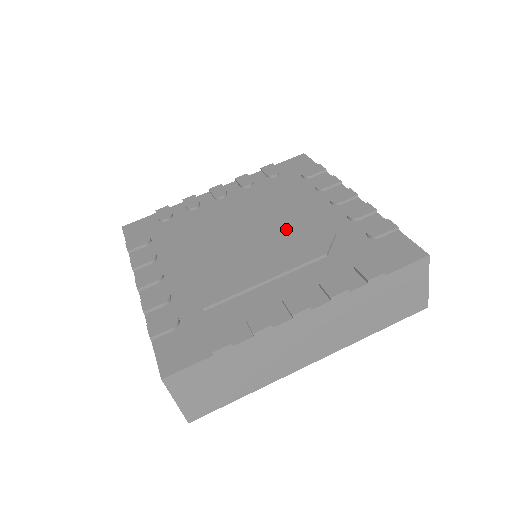
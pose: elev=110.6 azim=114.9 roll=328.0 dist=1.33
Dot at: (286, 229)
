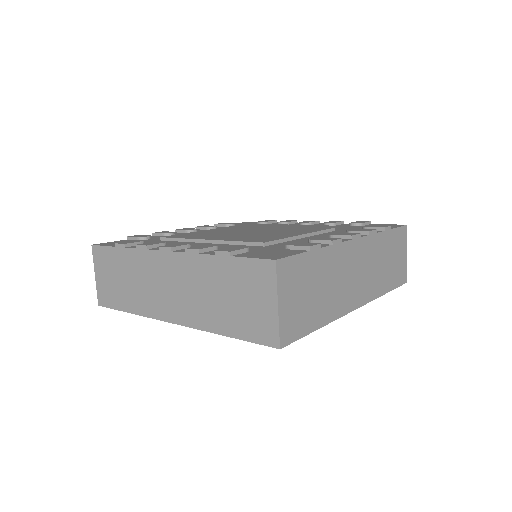
Dot at: (284, 228)
